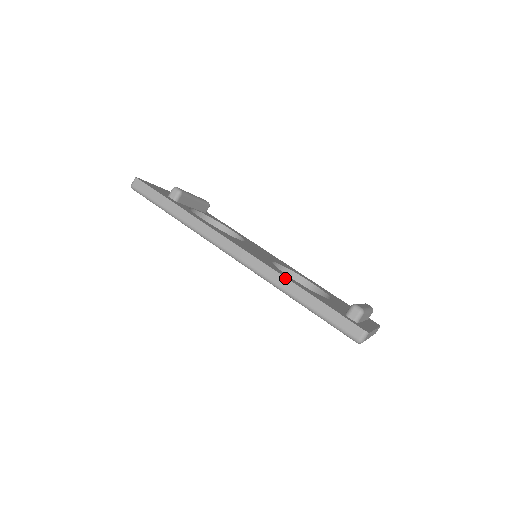
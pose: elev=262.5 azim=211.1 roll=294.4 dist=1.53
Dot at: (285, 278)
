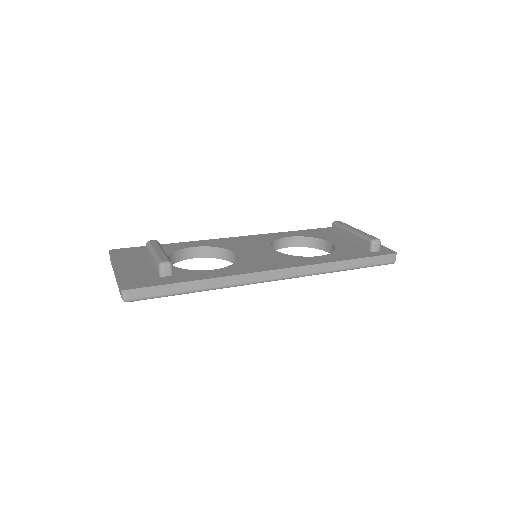
Dot at: (329, 263)
